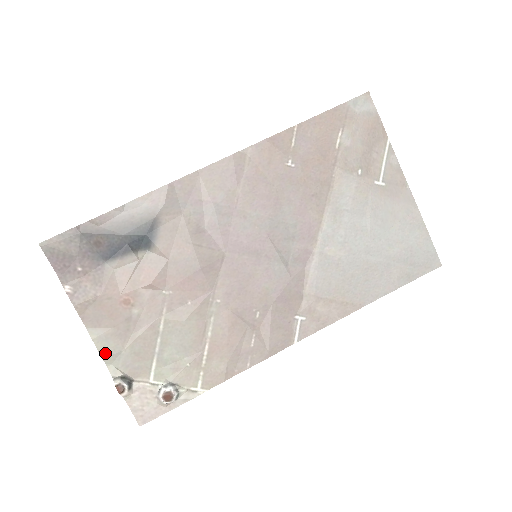
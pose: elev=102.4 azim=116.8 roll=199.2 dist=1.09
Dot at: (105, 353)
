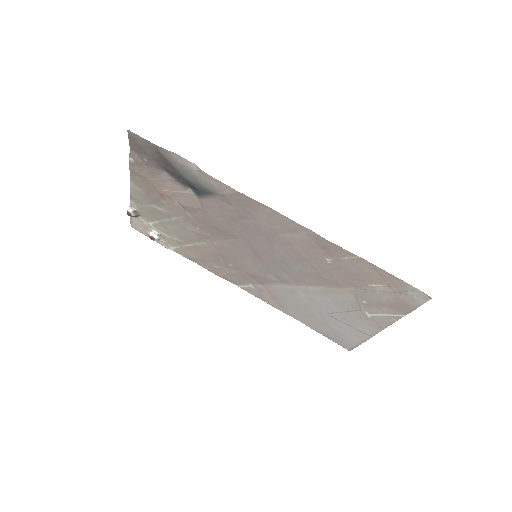
Dot at: (133, 196)
